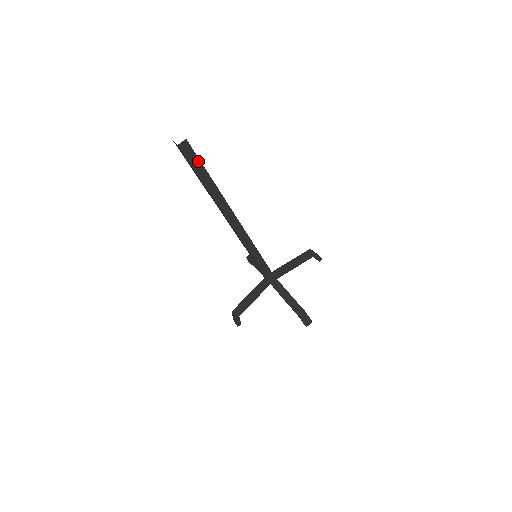
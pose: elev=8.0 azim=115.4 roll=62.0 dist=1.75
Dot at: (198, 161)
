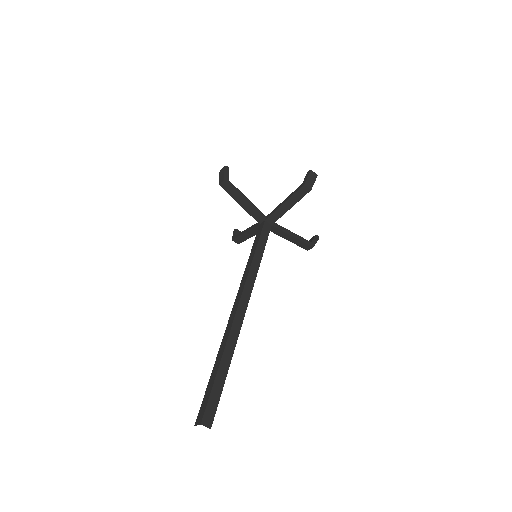
Dot at: (219, 398)
